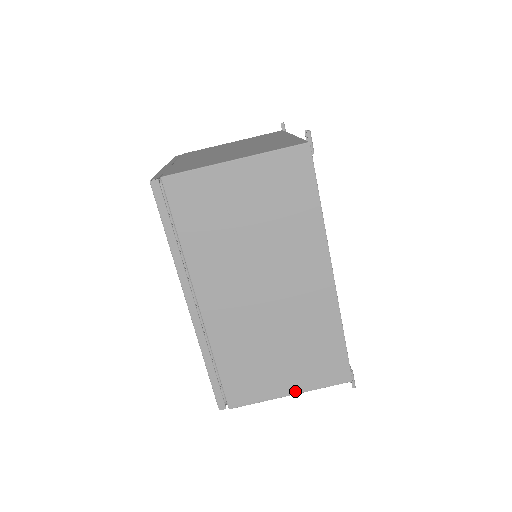
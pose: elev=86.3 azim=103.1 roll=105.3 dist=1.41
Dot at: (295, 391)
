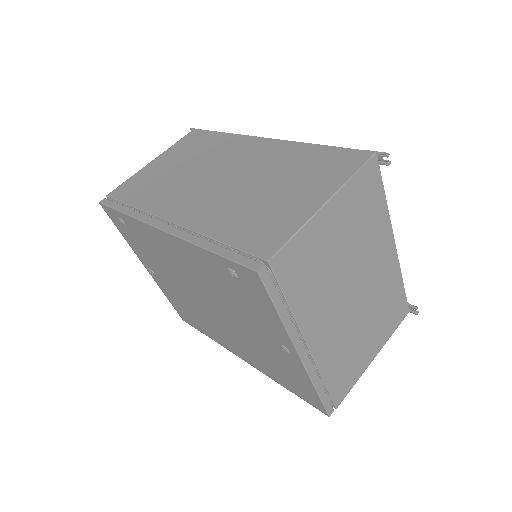
Dot at: (327, 197)
